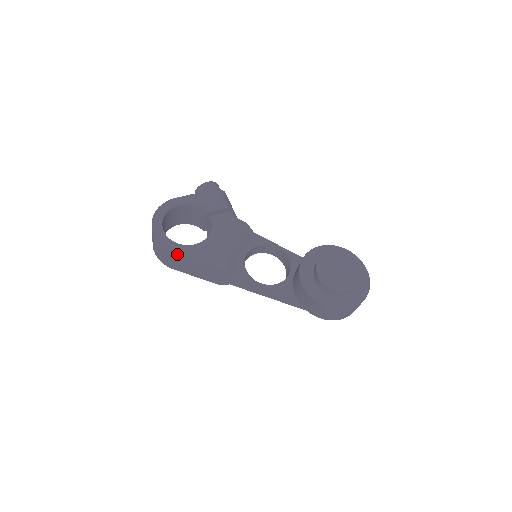
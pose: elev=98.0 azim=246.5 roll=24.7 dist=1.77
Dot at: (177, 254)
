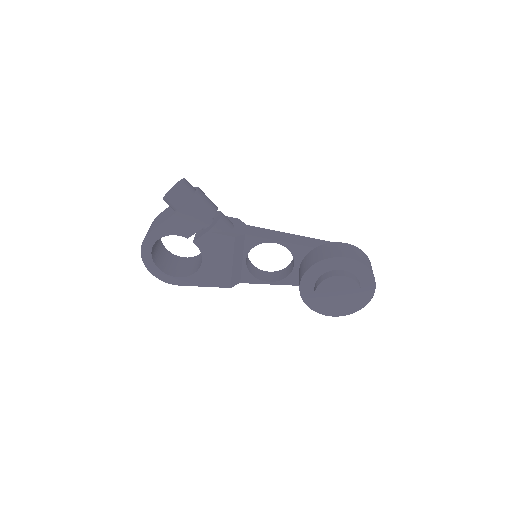
Dot at: (183, 284)
